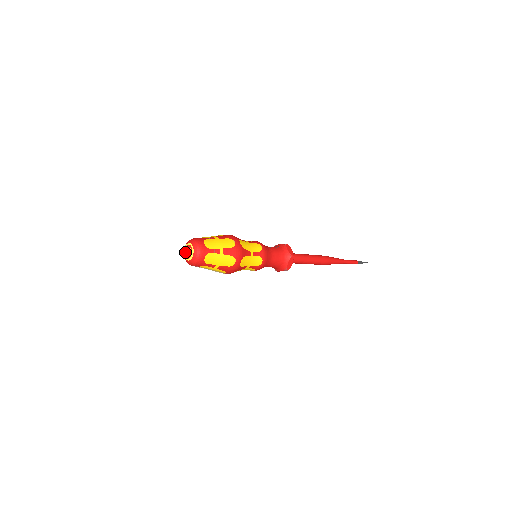
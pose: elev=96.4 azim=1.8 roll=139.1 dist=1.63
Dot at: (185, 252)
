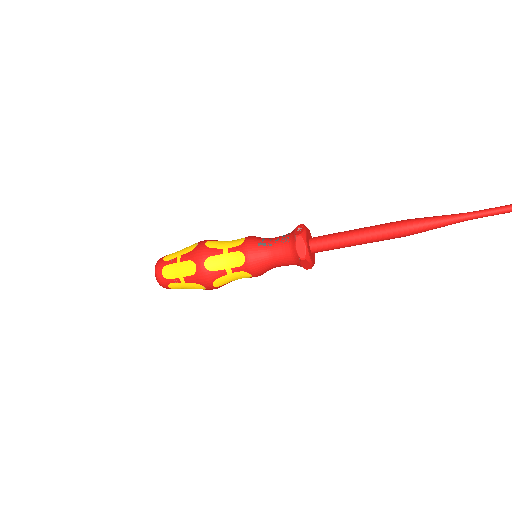
Dot at: occluded
